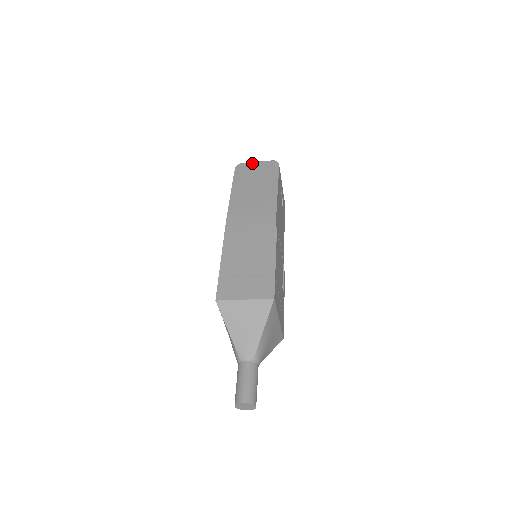
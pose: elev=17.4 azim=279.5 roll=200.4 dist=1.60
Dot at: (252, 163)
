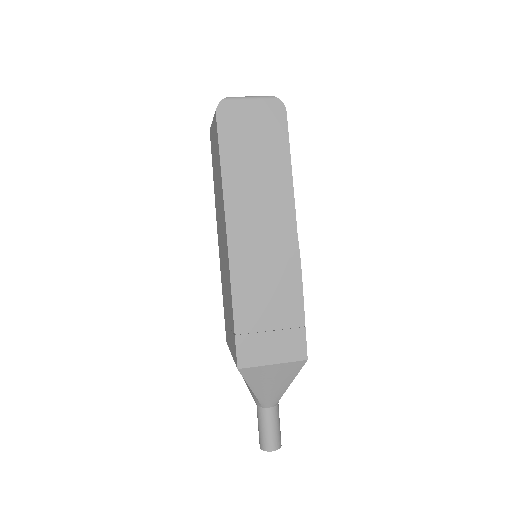
Dot at: (242, 102)
